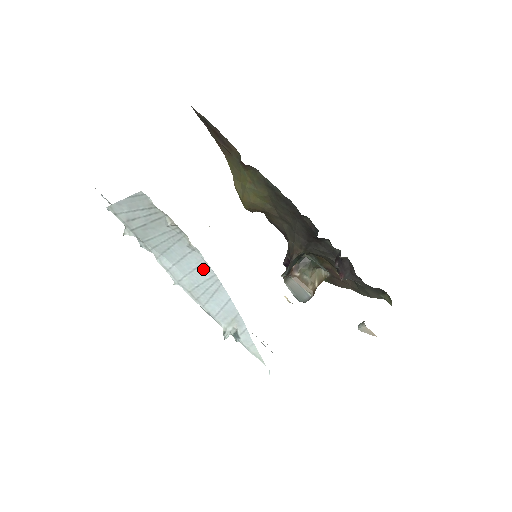
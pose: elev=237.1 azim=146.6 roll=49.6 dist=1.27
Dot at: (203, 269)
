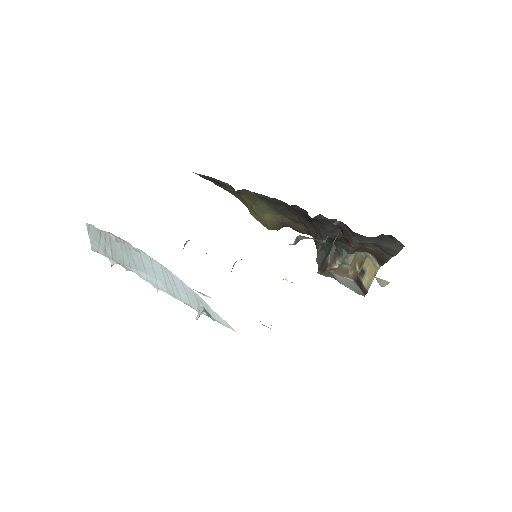
Dot at: (155, 265)
